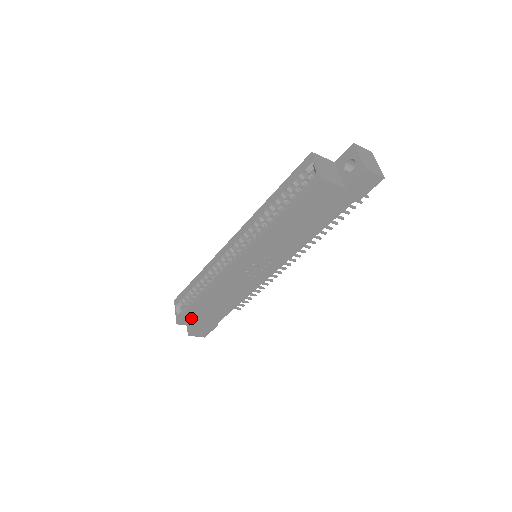
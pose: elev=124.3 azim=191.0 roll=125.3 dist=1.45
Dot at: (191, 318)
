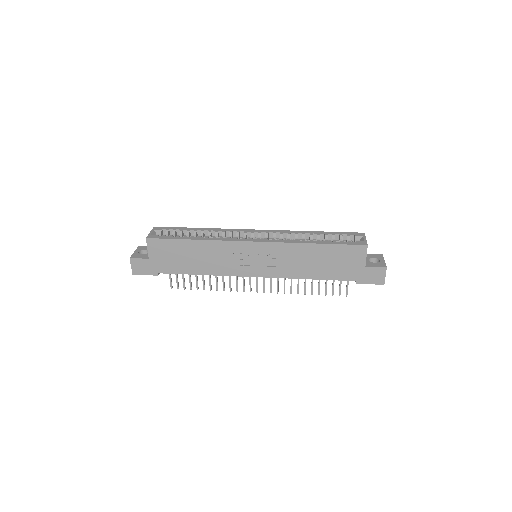
Dot at: (161, 246)
